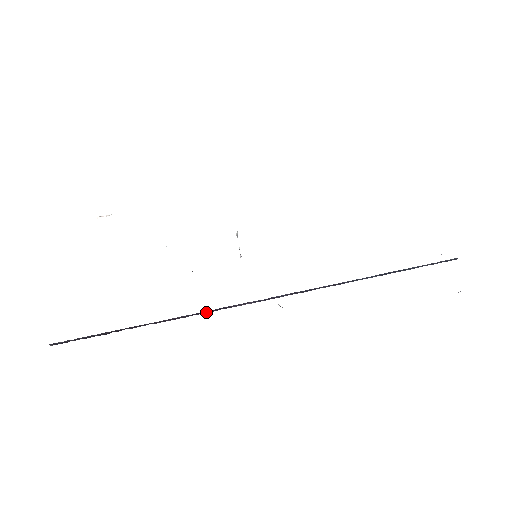
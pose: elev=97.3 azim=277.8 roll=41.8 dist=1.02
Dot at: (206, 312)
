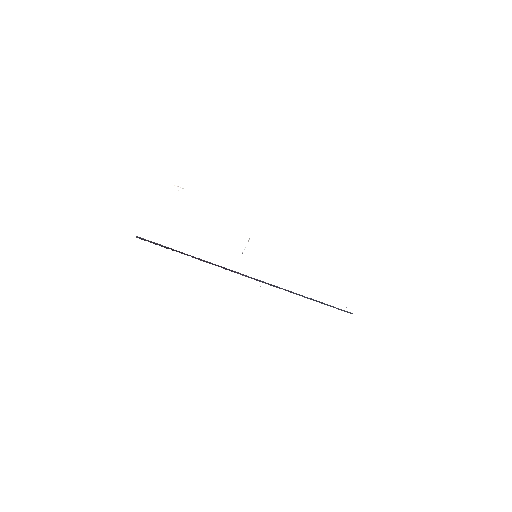
Dot at: (221, 267)
